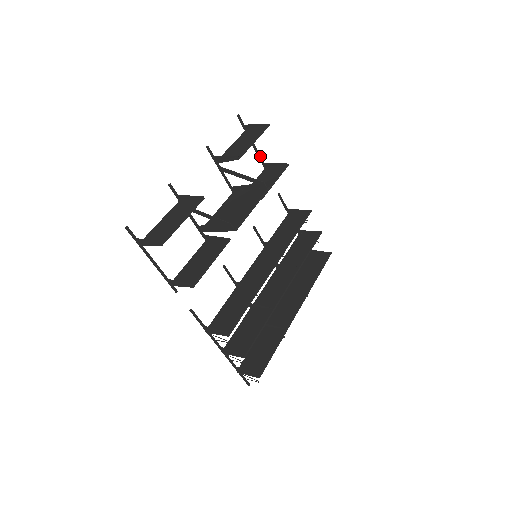
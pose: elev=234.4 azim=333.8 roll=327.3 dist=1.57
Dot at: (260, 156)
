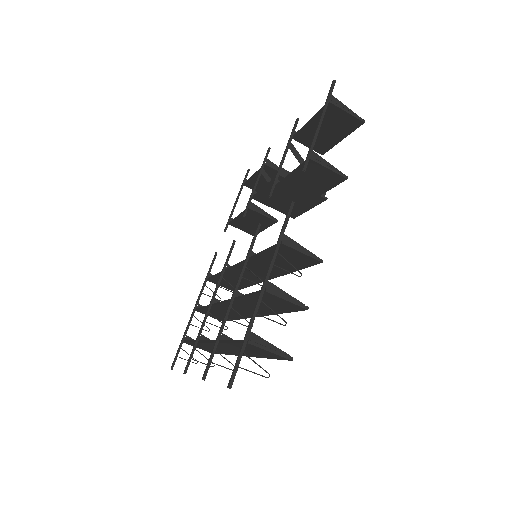
Dot at: (233, 210)
